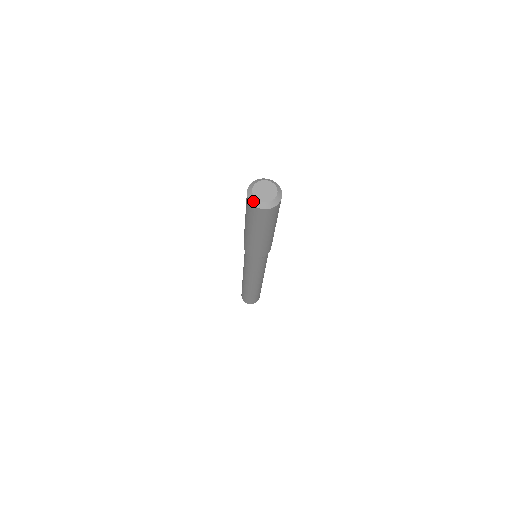
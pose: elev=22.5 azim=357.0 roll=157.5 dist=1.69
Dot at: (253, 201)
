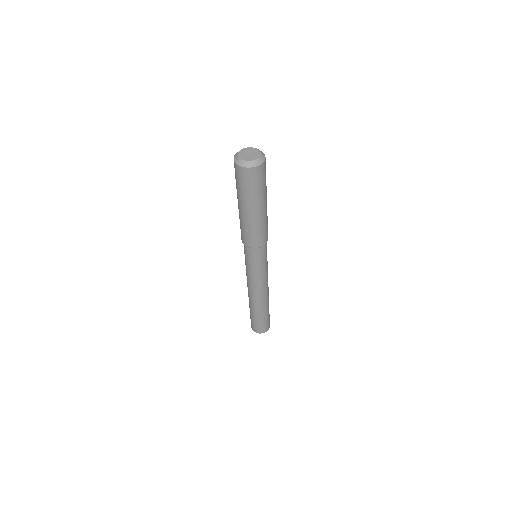
Dot at: (243, 164)
